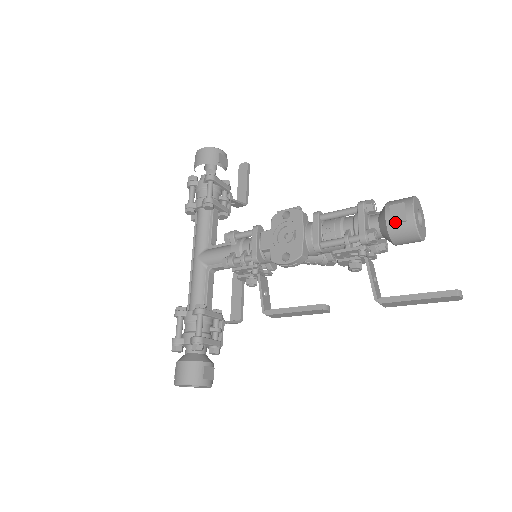
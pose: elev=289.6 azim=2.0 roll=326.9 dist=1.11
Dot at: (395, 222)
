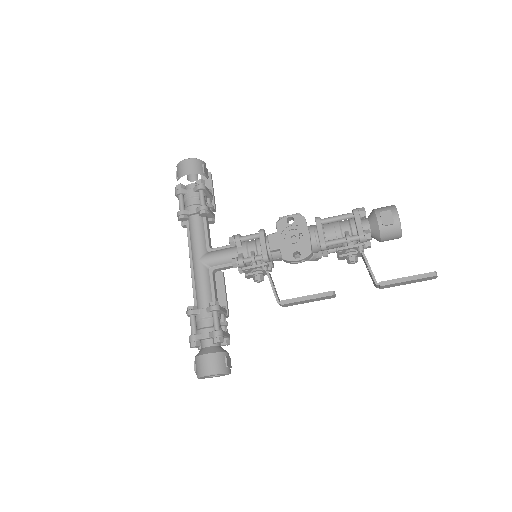
Dot at: (386, 225)
